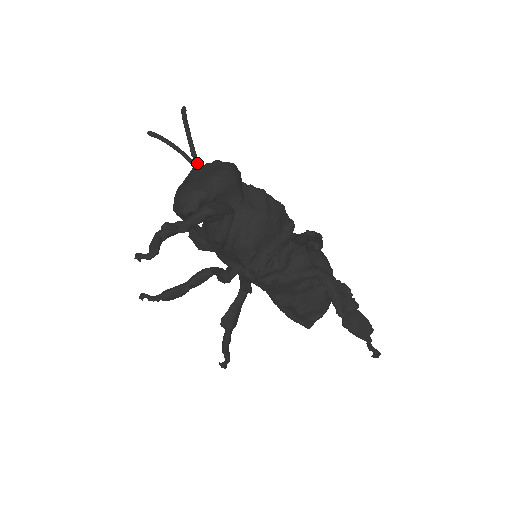
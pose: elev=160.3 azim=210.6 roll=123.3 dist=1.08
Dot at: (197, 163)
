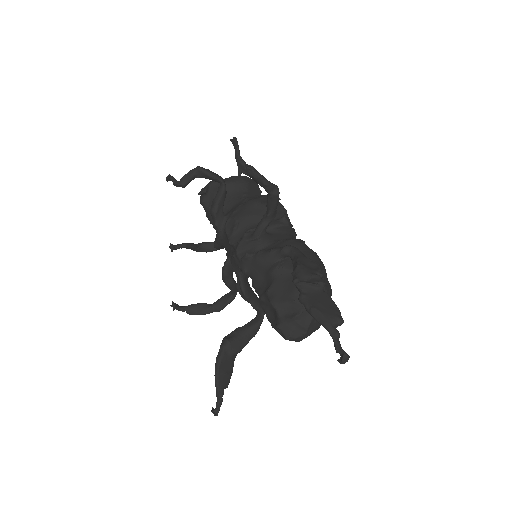
Dot at: occluded
